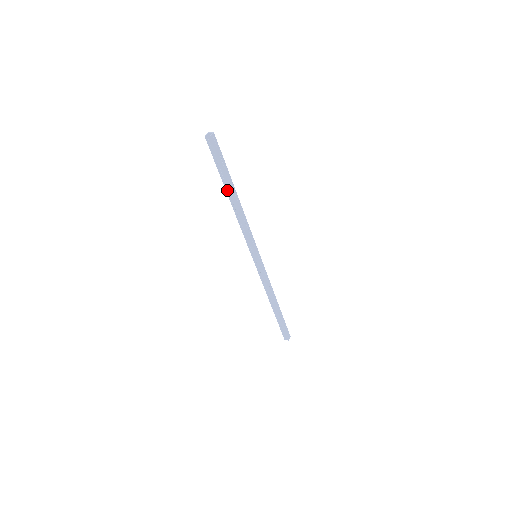
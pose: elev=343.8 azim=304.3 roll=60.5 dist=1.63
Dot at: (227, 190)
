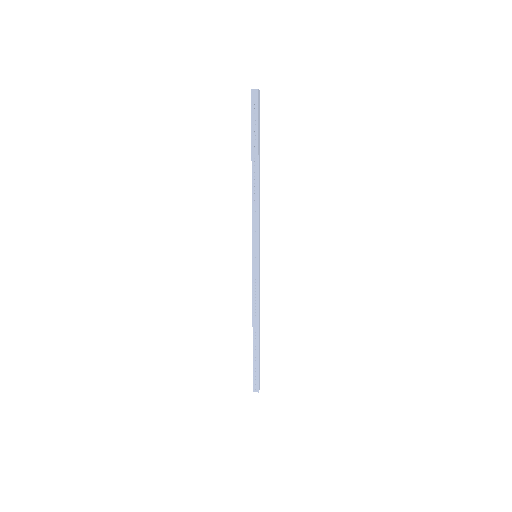
Dot at: (253, 160)
